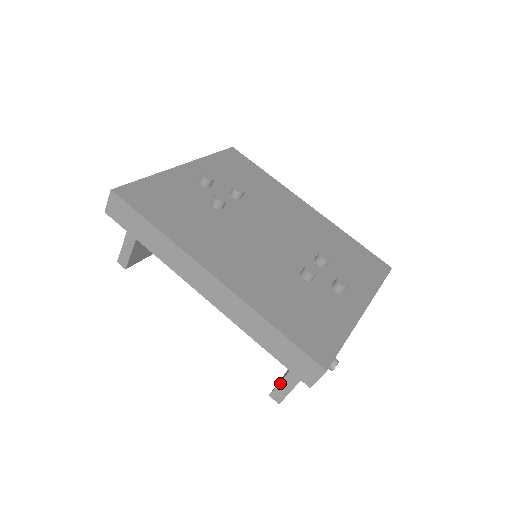
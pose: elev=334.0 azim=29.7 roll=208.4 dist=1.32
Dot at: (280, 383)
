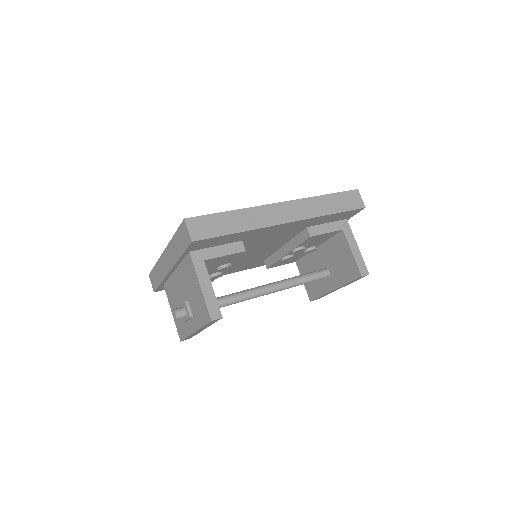
Dot at: (355, 259)
